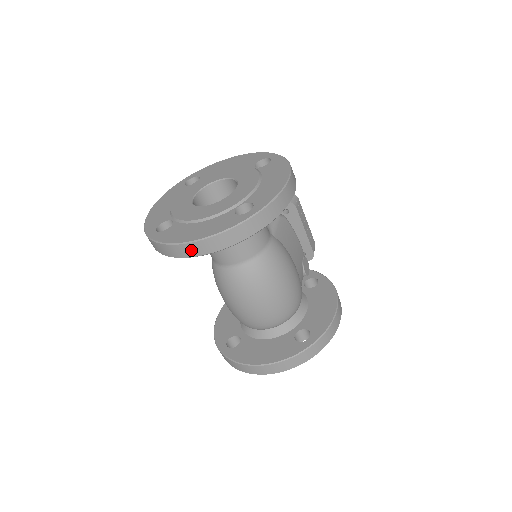
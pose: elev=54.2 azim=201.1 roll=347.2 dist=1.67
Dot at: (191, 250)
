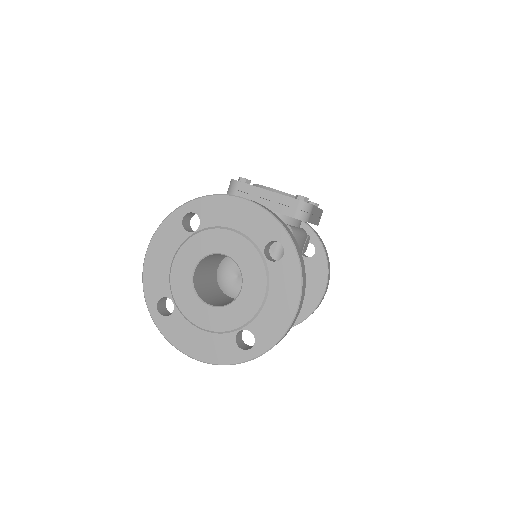
Dot at: occluded
